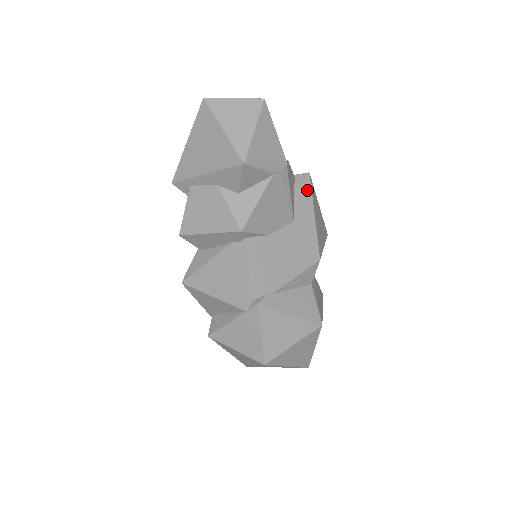
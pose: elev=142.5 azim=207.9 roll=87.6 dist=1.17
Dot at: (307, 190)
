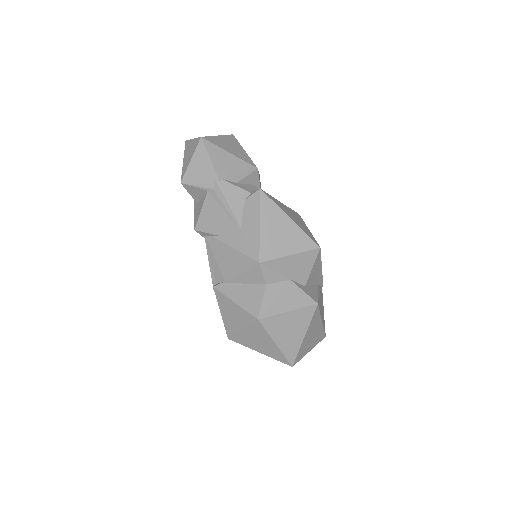
Dot at: (256, 203)
